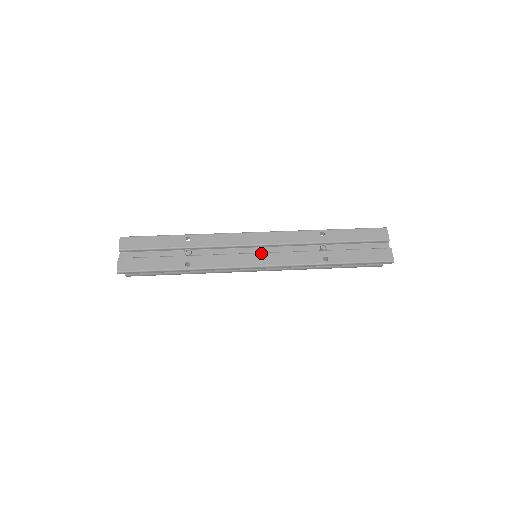
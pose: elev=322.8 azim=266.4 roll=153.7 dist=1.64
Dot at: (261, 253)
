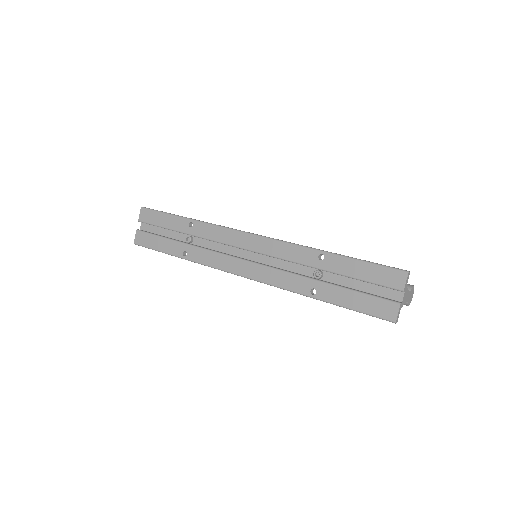
Dot at: (250, 262)
